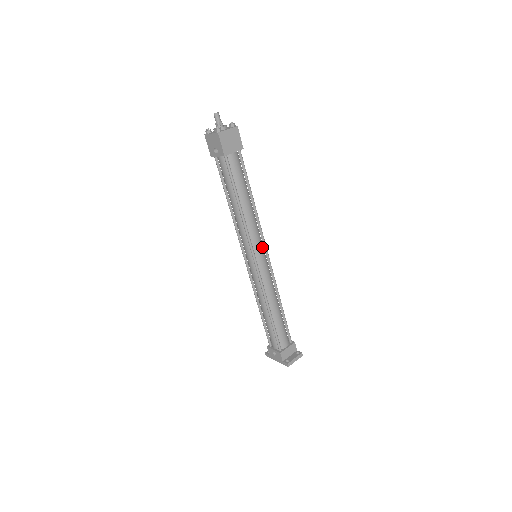
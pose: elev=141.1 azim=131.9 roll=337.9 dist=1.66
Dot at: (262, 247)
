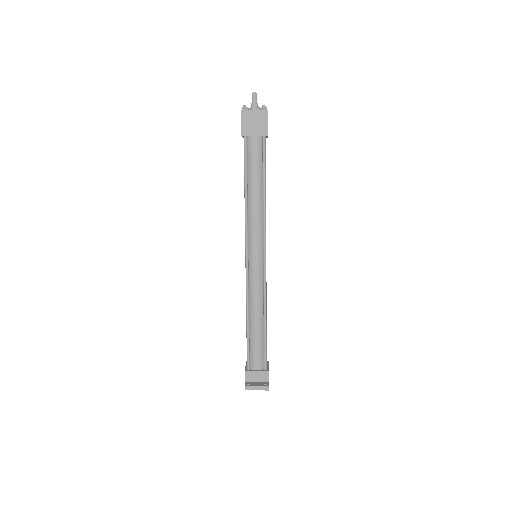
Dot at: (261, 248)
